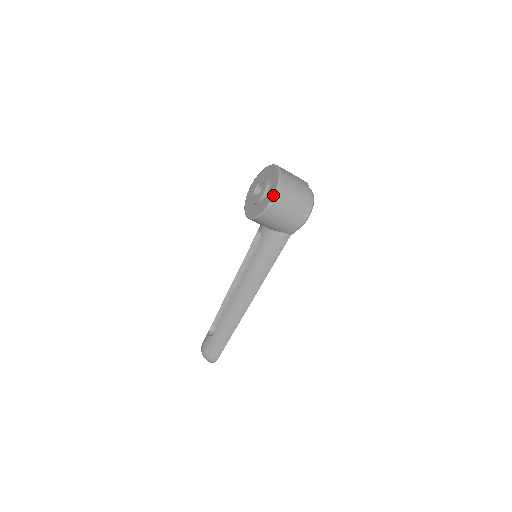
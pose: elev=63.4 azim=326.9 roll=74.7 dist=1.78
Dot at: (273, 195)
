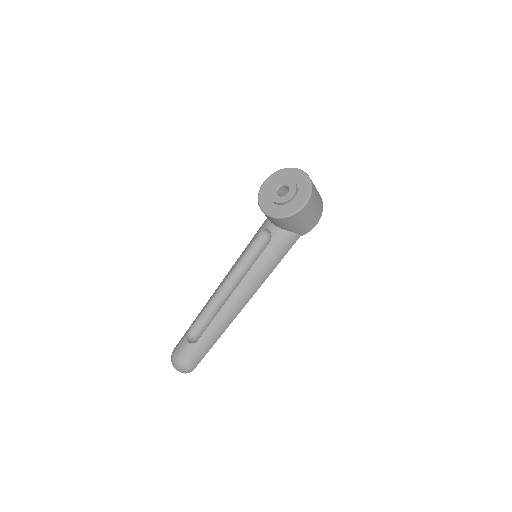
Dot at: (308, 196)
